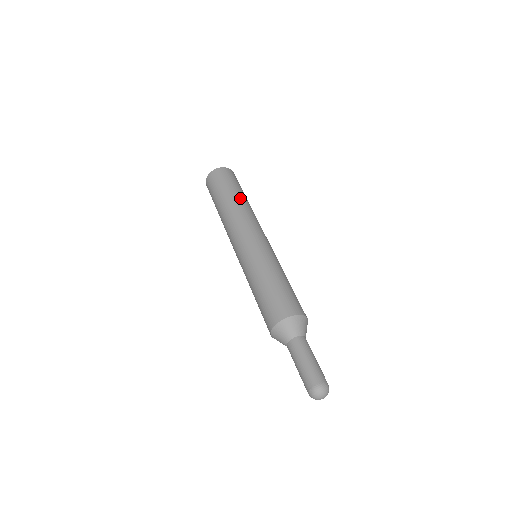
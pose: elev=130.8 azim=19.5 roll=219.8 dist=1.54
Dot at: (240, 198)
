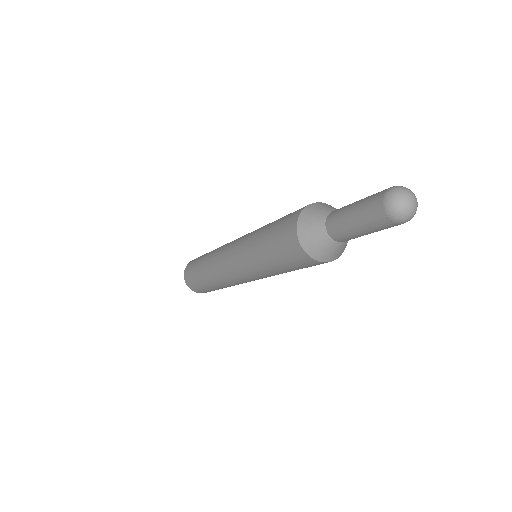
Dot at: occluded
